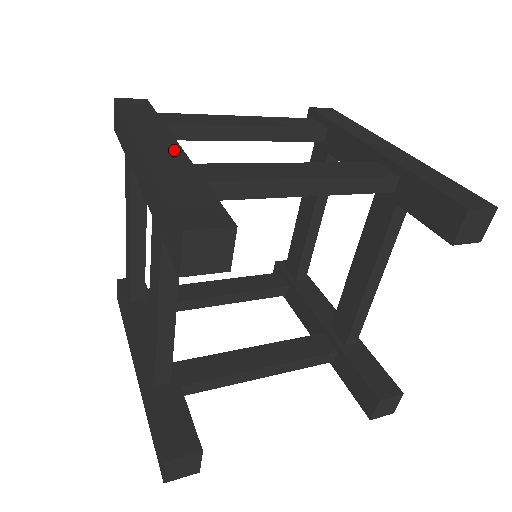
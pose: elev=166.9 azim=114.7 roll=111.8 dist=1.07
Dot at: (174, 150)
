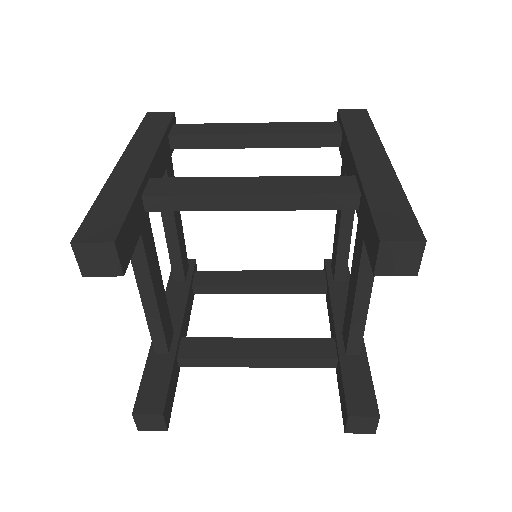
Dot at: (141, 166)
